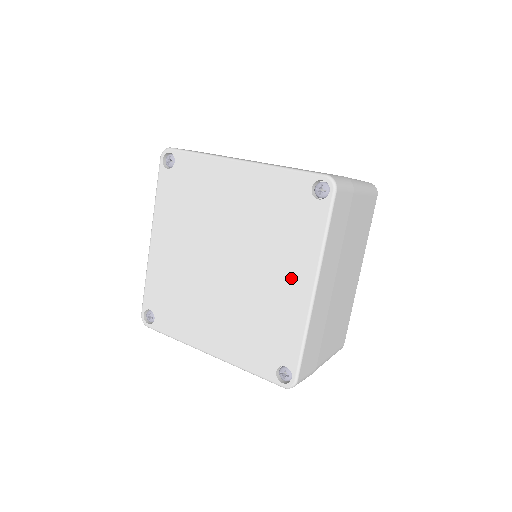
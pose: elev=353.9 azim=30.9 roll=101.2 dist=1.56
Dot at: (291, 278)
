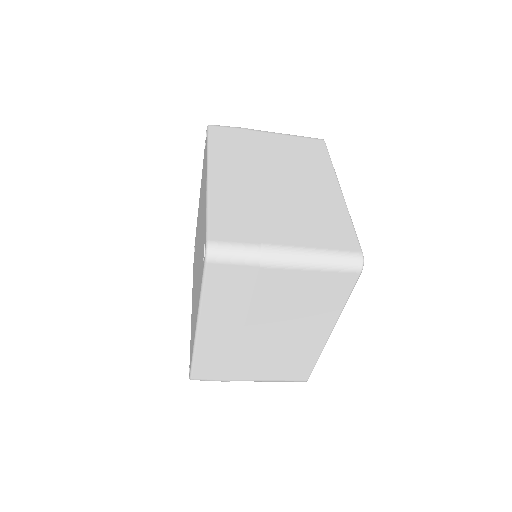
Dot at: occluded
